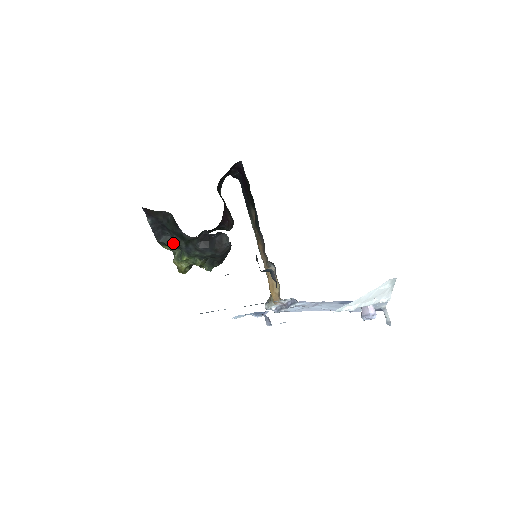
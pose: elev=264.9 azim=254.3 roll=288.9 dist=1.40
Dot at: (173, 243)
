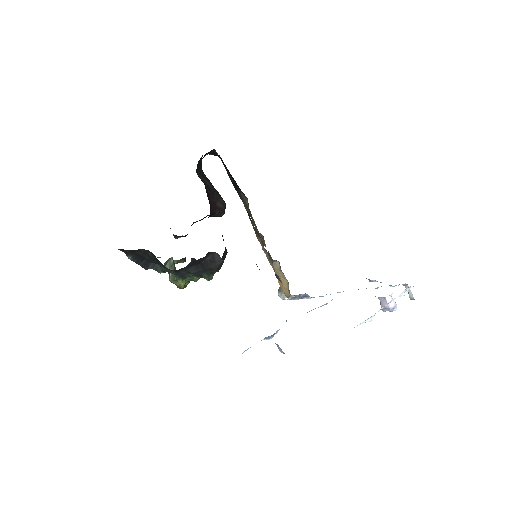
Dot at: occluded
